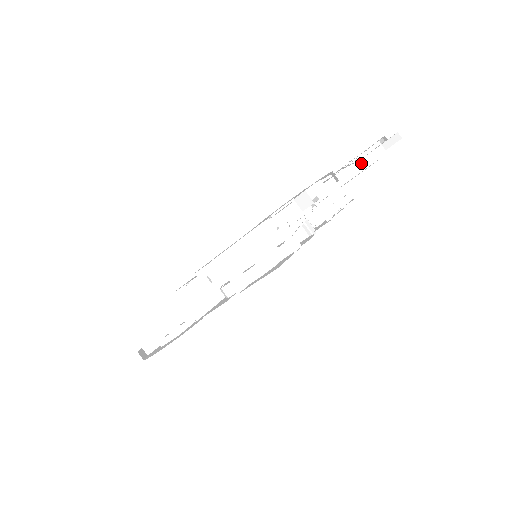
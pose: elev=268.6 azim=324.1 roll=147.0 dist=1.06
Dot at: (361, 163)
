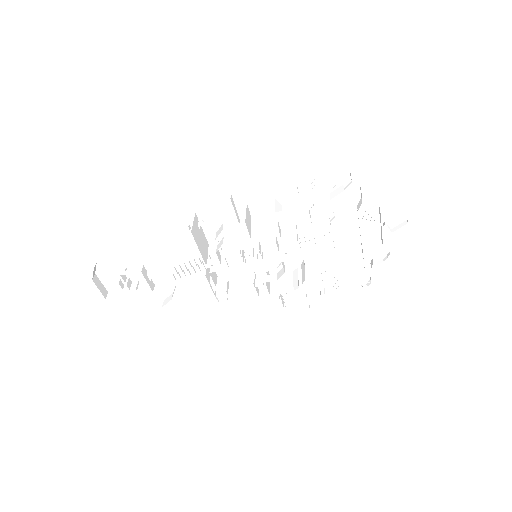
Dot at: (369, 244)
